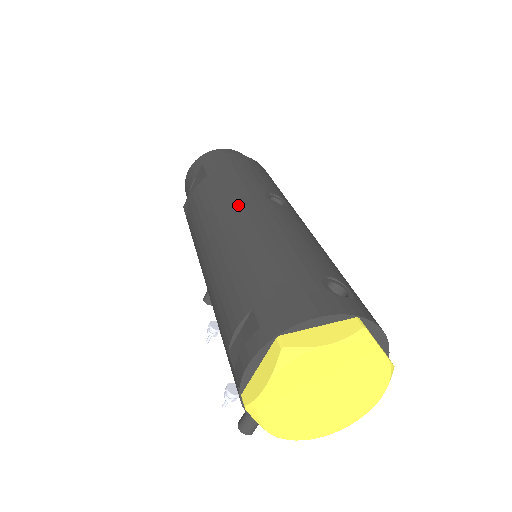
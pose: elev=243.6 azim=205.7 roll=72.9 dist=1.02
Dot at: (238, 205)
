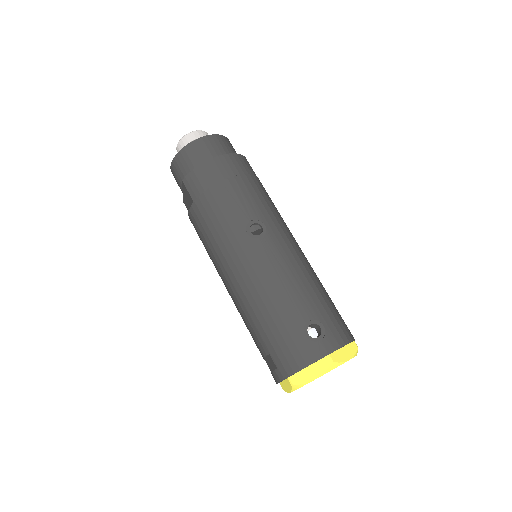
Dot at: (231, 251)
